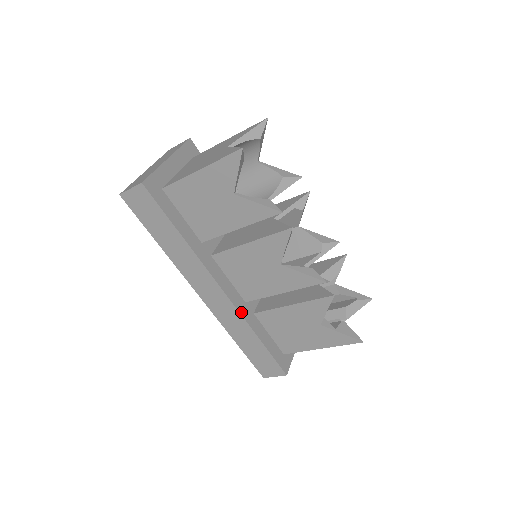
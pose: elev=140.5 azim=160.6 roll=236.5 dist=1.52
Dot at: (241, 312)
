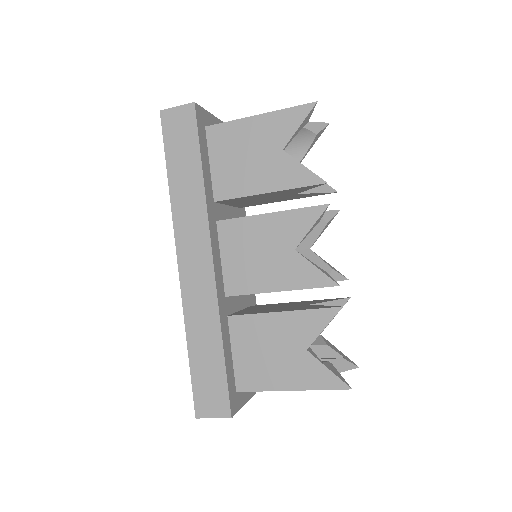
Dot at: (219, 300)
